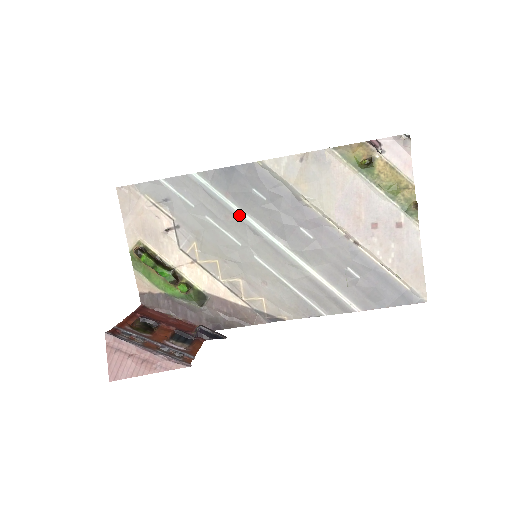
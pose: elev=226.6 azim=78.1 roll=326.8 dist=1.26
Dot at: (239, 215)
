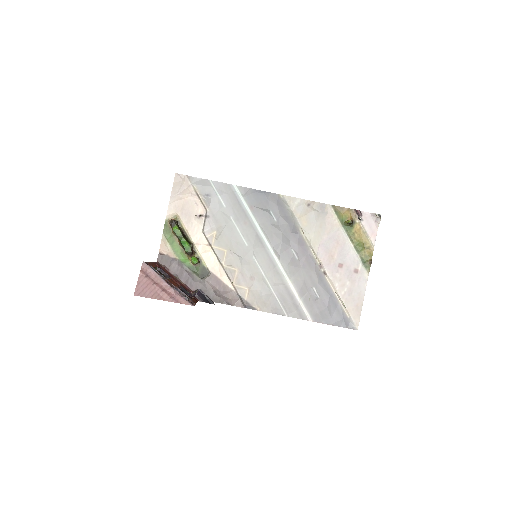
Dot at: (254, 225)
